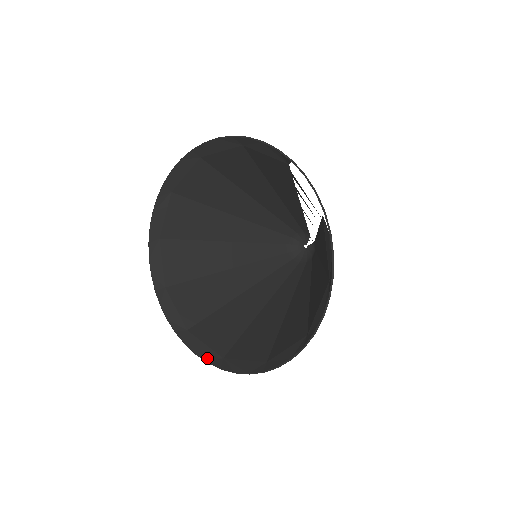
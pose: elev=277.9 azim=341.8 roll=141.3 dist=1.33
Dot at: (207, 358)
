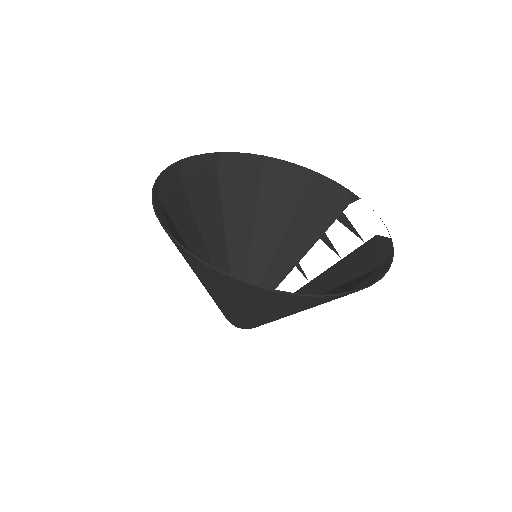
Dot at: occluded
